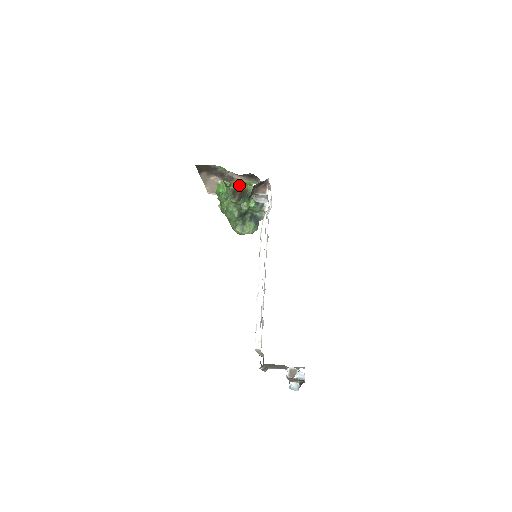
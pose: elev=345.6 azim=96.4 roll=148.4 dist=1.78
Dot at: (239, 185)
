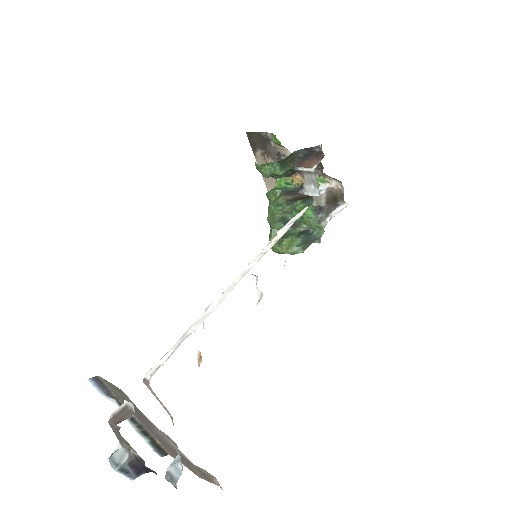
Dot at: occluded
